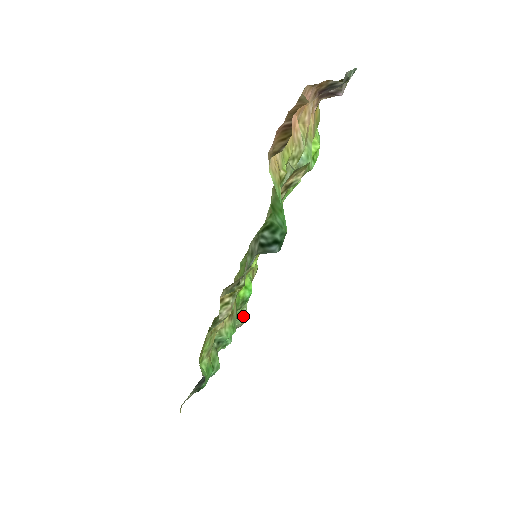
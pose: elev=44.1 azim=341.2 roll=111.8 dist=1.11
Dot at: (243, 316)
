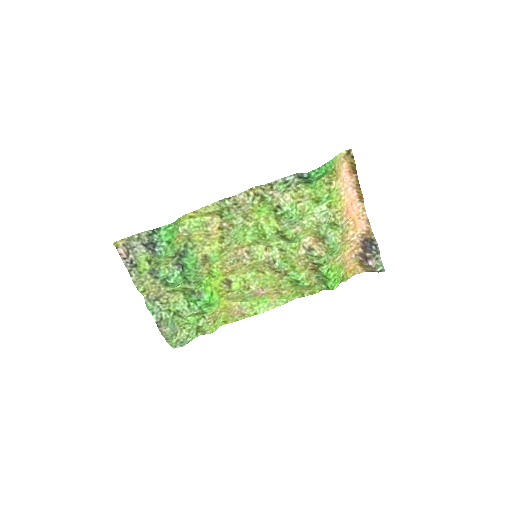
Dot at: (172, 325)
